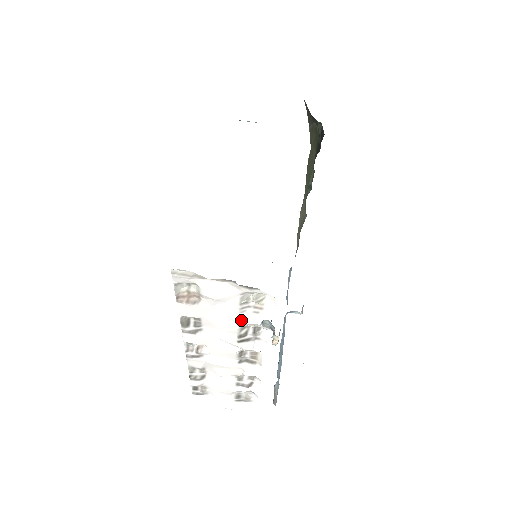
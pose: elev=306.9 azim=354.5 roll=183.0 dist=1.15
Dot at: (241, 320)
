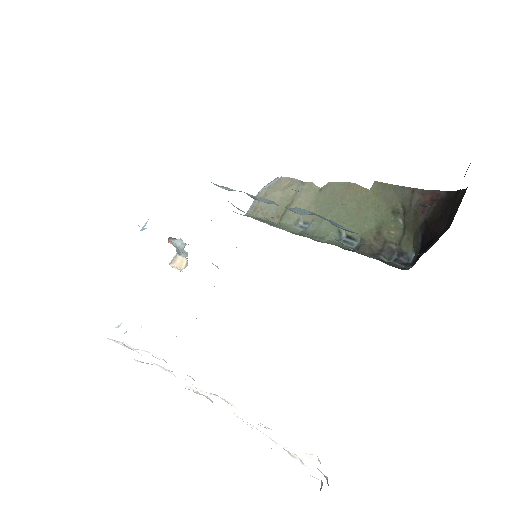
Dot at: (279, 445)
